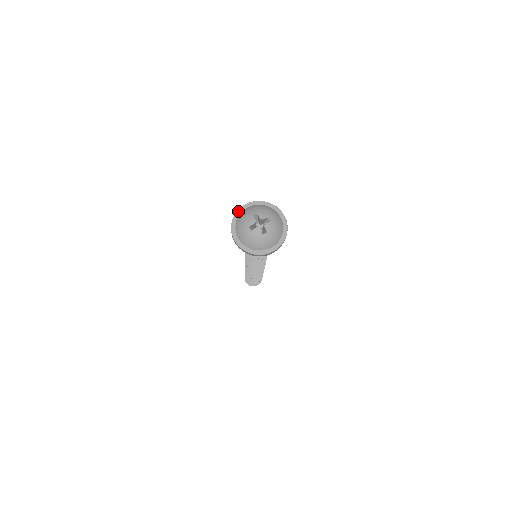
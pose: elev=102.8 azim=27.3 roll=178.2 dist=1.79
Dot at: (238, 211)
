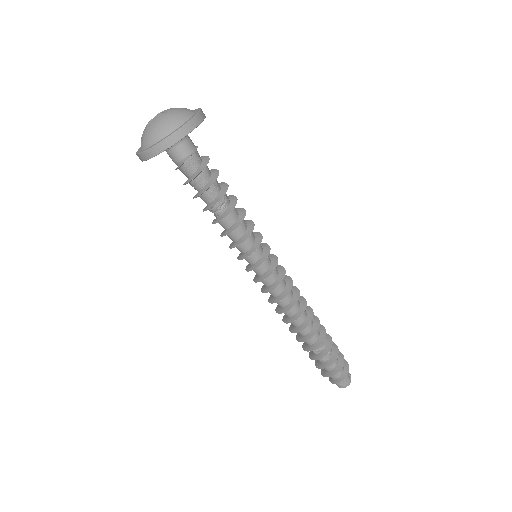
Dot at: occluded
